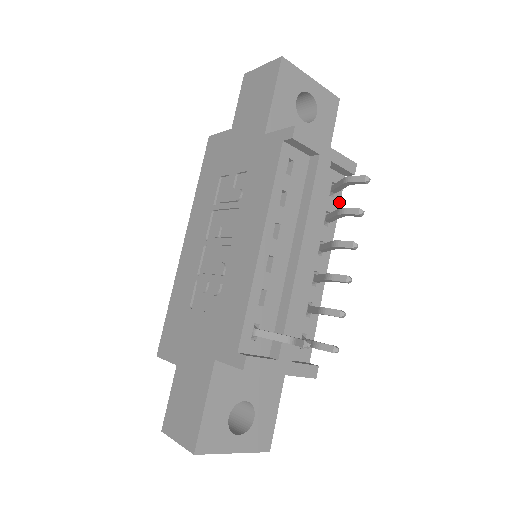
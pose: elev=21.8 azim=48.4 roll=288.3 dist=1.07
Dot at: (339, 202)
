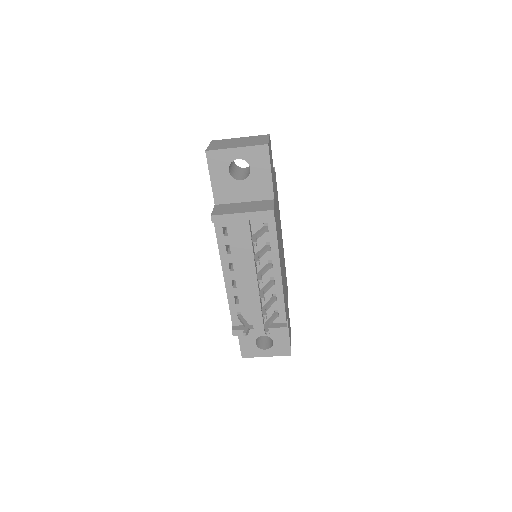
Dot at: (275, 232)
